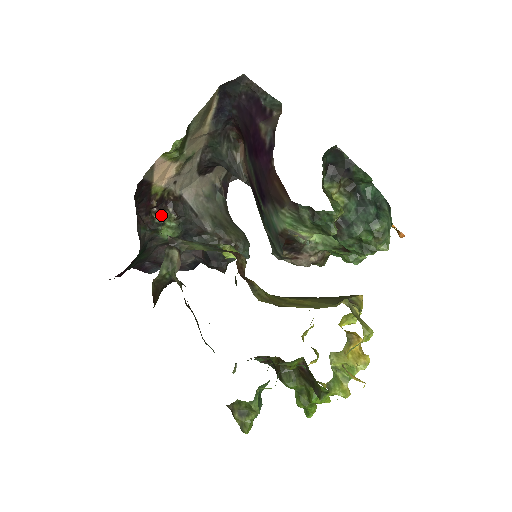
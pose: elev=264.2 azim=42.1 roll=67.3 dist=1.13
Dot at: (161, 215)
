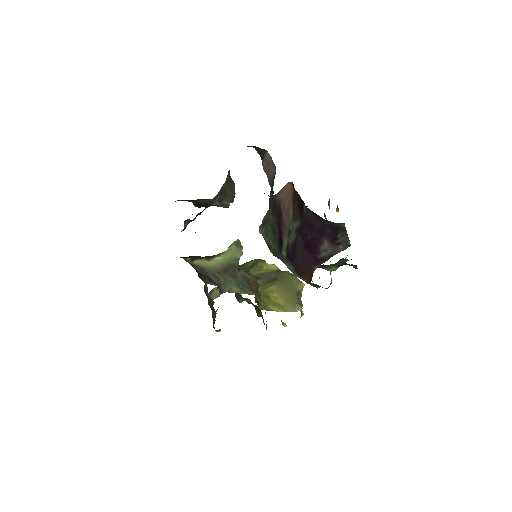
Dot at: occluded
